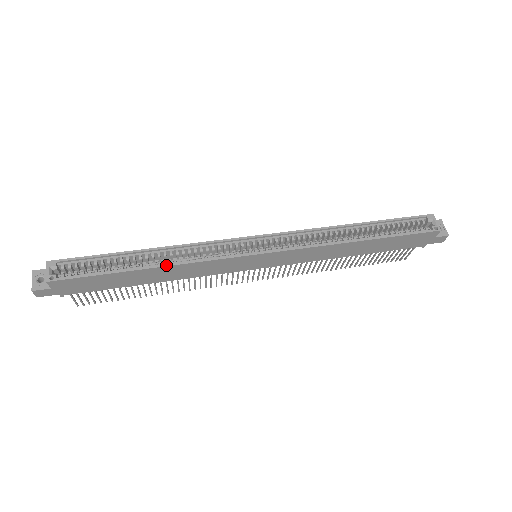
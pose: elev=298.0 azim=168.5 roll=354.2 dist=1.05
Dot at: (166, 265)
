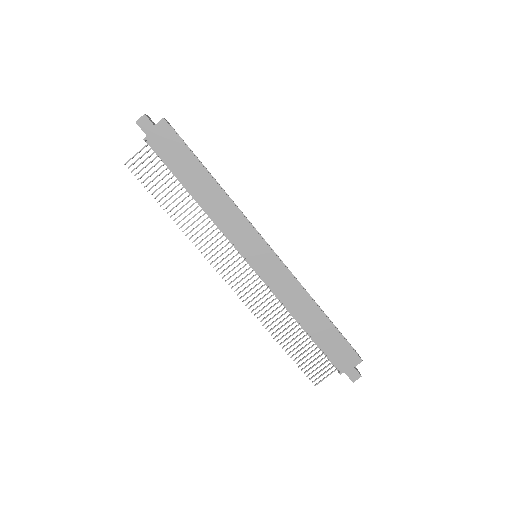
Dot at: occluded
